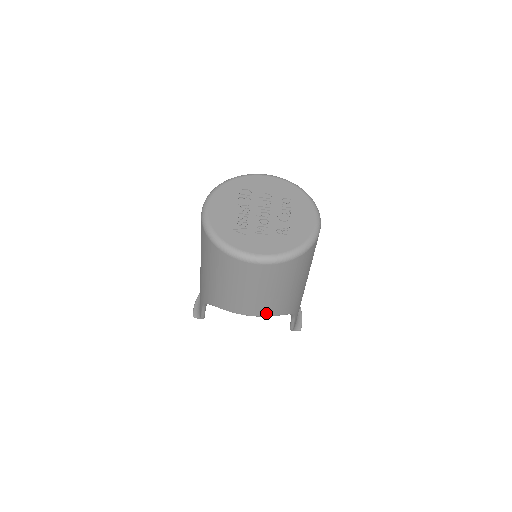
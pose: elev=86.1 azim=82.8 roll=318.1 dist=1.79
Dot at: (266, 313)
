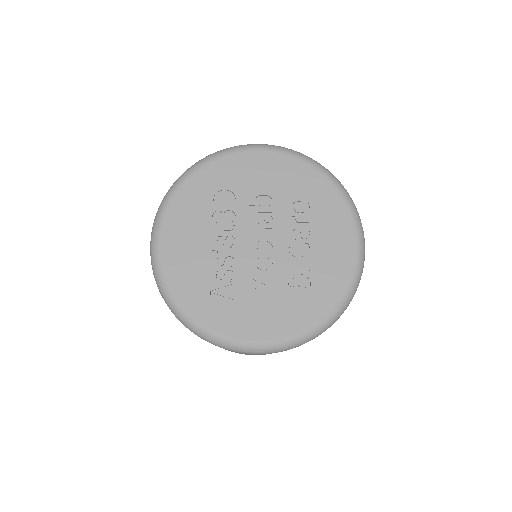
Dot at: occluded
